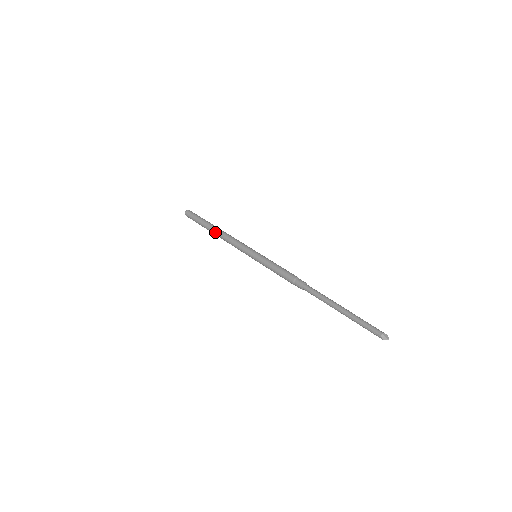
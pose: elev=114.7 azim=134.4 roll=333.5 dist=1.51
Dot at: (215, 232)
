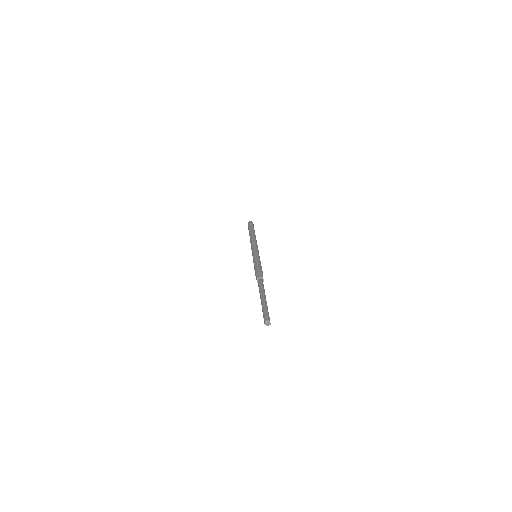
Dot at: (250, 235)
